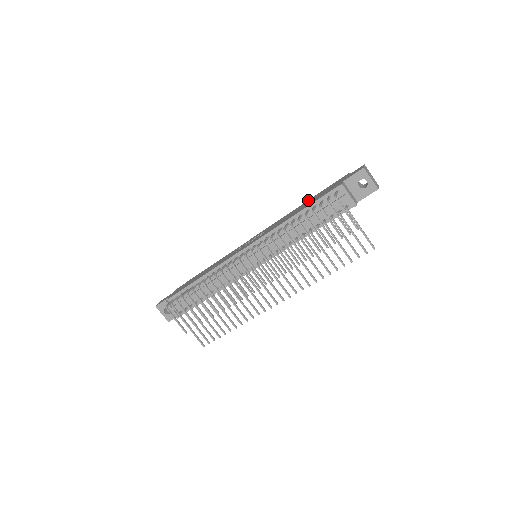
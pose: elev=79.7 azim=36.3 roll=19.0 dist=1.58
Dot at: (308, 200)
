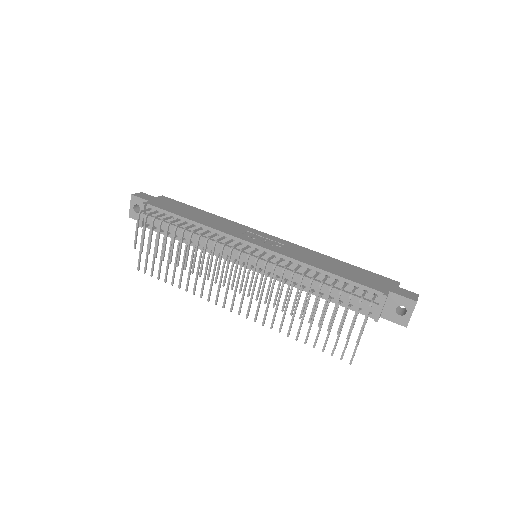
Dot at: (345, 262)
